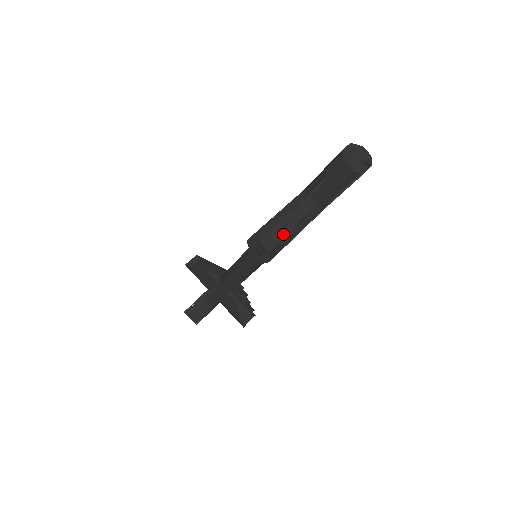
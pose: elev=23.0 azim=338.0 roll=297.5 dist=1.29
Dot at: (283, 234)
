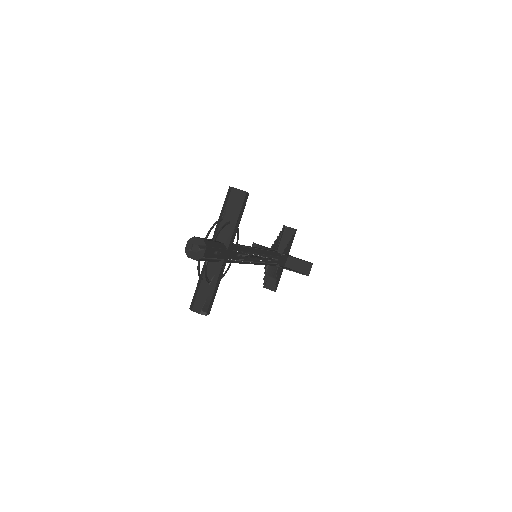
Dot at: (203, 298)
